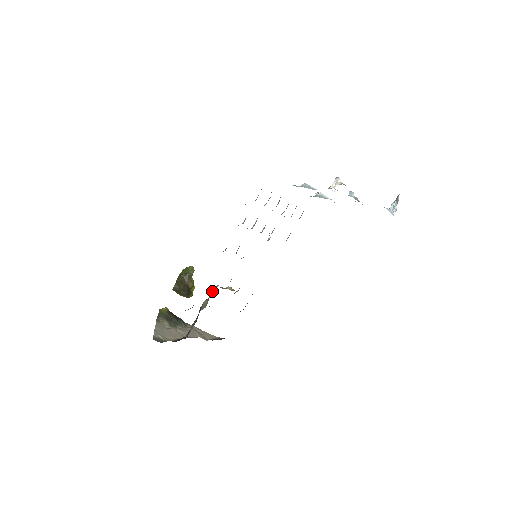
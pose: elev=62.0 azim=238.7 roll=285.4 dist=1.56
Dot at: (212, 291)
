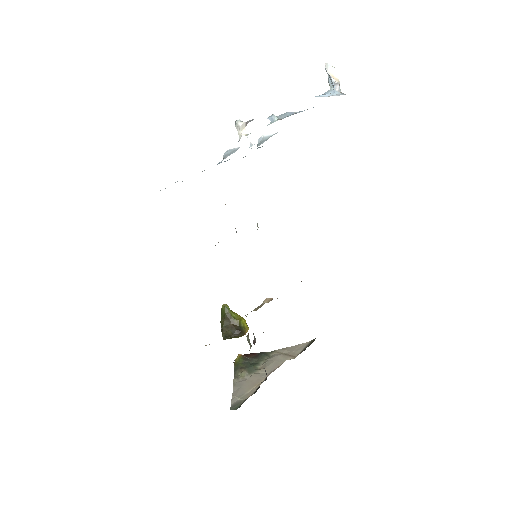
Dot at: occluded
